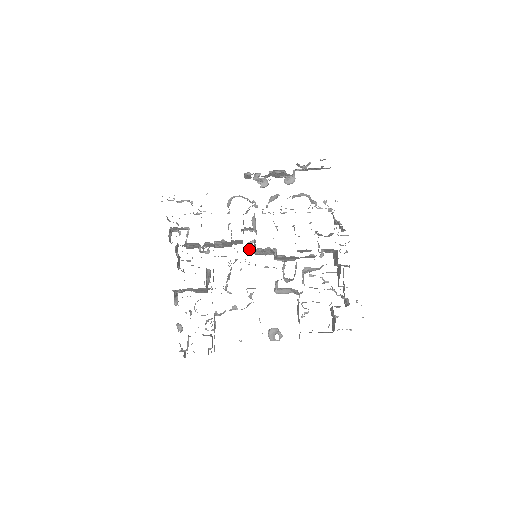
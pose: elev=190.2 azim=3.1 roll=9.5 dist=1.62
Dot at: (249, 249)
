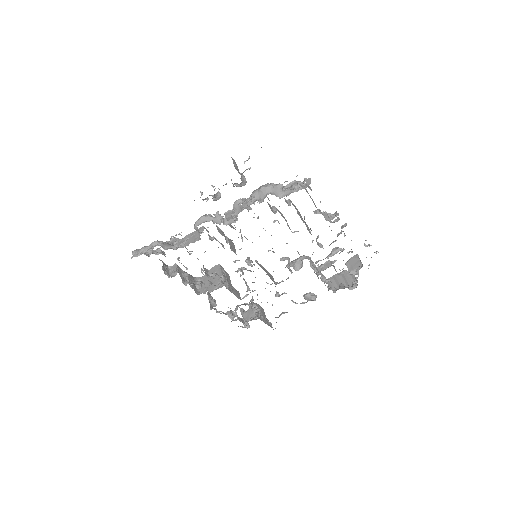
Dot at: (248, 262)
